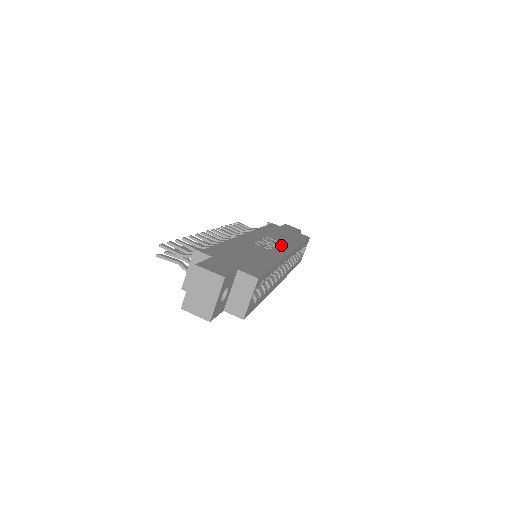
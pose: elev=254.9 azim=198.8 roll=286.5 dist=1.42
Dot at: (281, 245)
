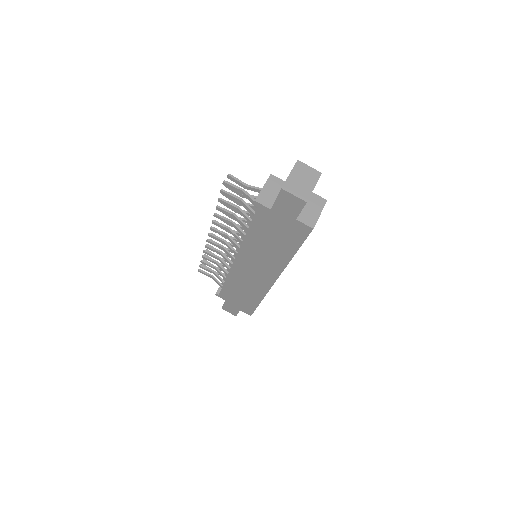
Dot at: occluded
